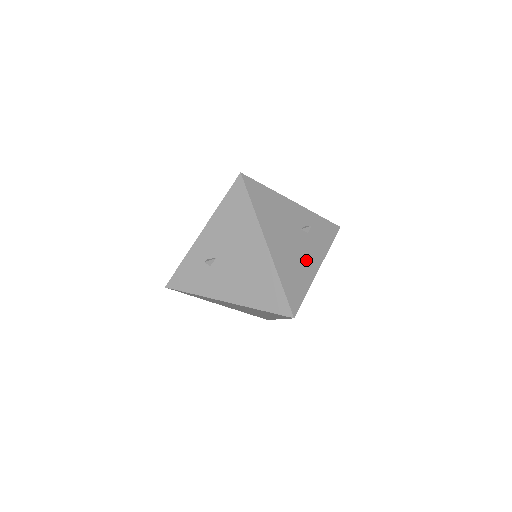
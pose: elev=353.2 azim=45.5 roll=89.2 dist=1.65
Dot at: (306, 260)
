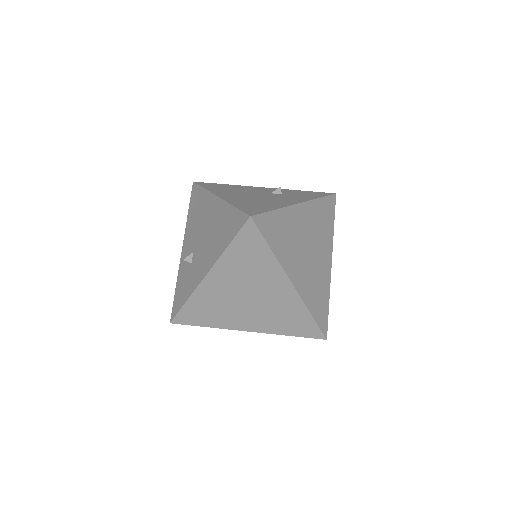
Dot at: (277, 201)
